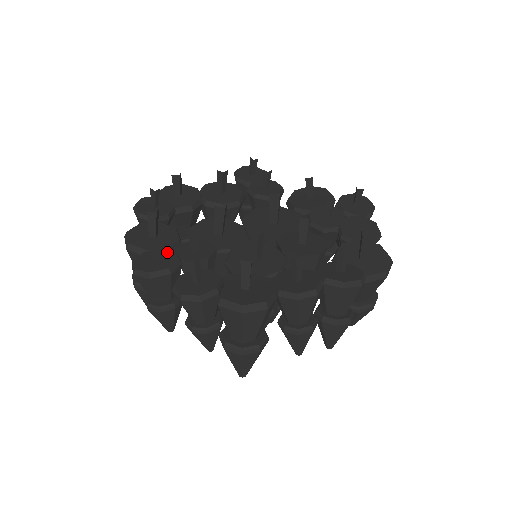
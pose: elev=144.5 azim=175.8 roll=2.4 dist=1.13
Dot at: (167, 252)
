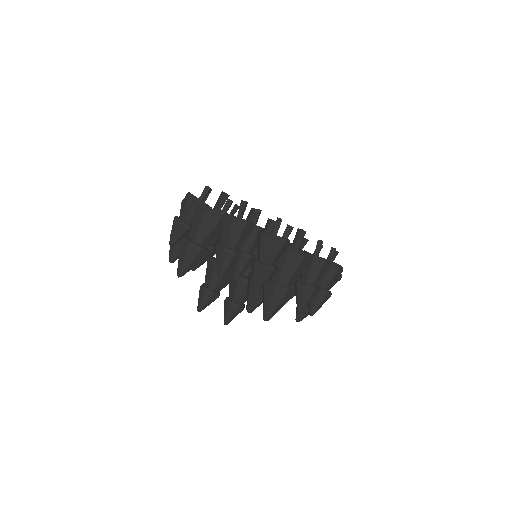
Dot at: occluded
